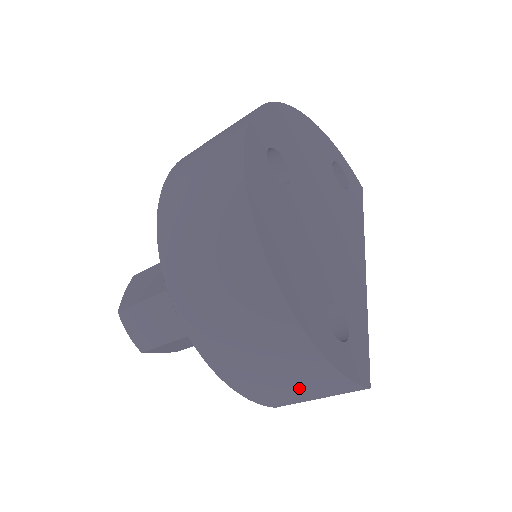
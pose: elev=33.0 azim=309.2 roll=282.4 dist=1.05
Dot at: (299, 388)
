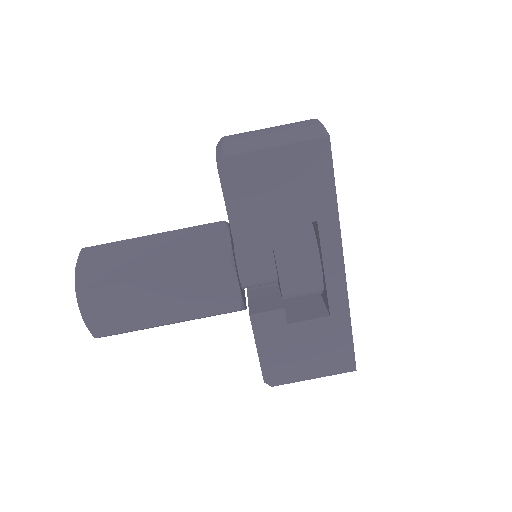
Dot at: (276, 130)
